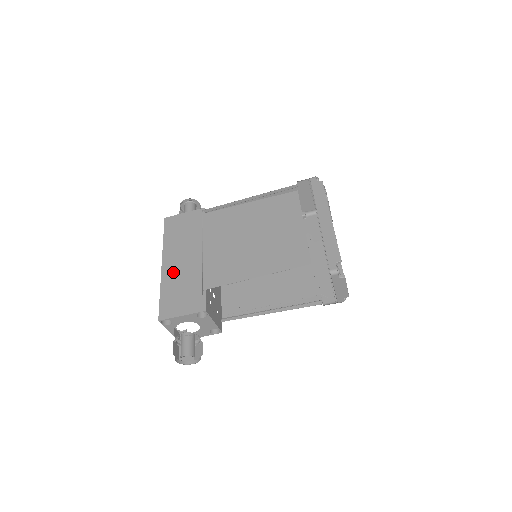
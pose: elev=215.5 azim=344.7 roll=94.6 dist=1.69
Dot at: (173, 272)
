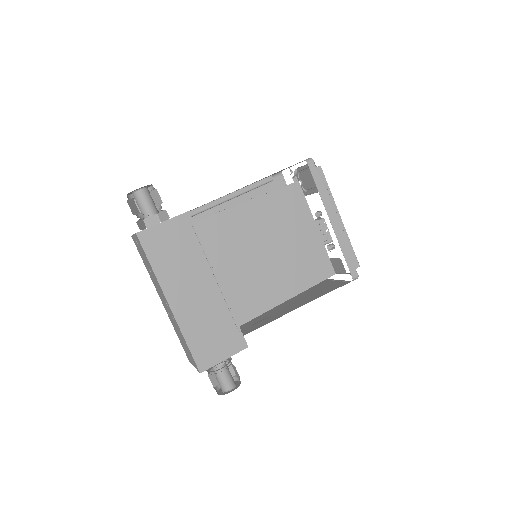
Dot at: (189, 311)
